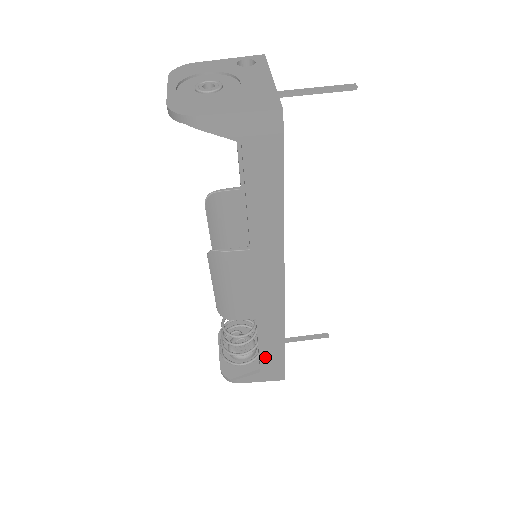
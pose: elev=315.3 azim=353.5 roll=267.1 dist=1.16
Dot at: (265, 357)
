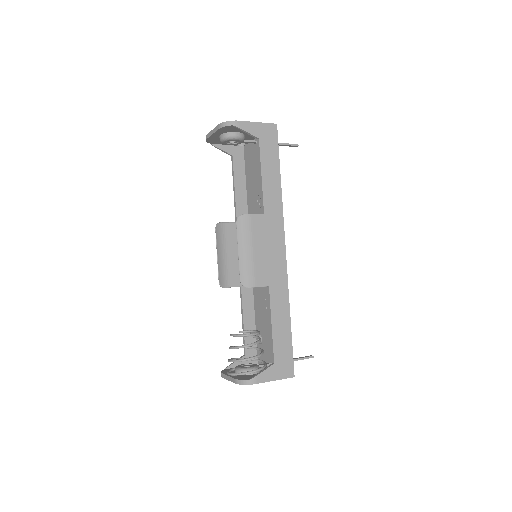
Dot at: (277, 339)
